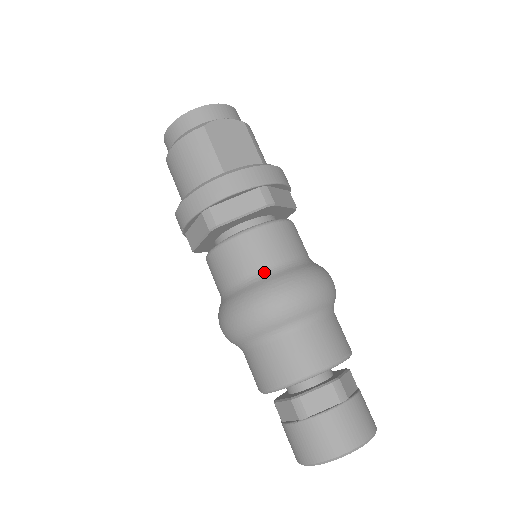
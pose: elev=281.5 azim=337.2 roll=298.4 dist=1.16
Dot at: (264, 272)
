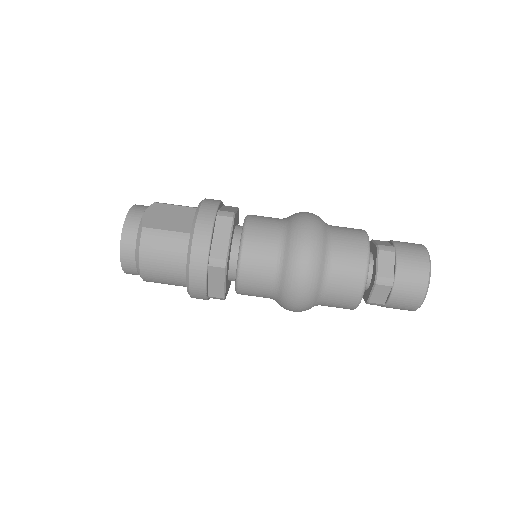
Dot at: (280, 247)
